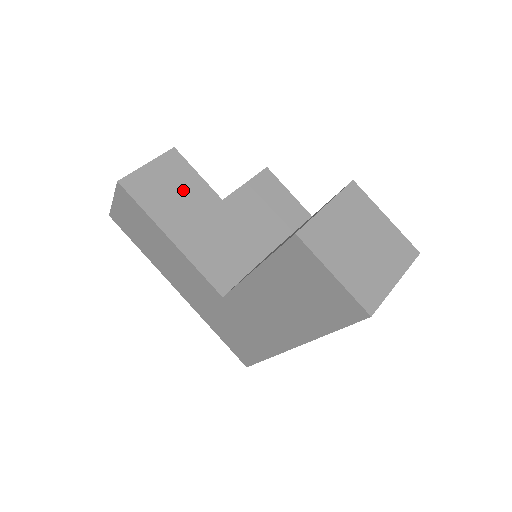
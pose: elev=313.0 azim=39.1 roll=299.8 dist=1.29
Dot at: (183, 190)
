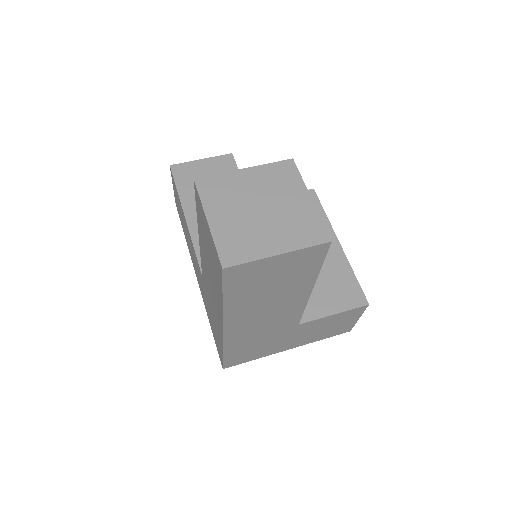
Dot at: occluded
